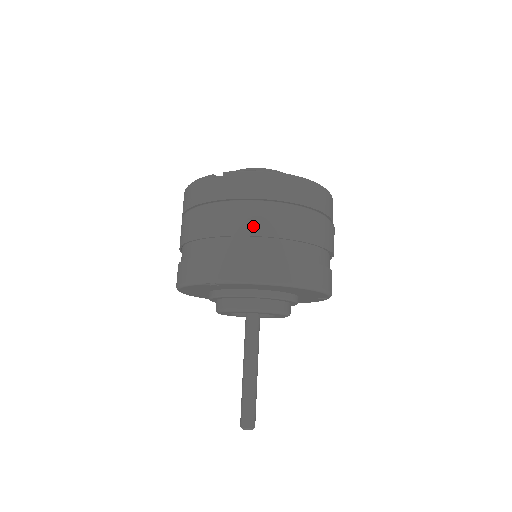
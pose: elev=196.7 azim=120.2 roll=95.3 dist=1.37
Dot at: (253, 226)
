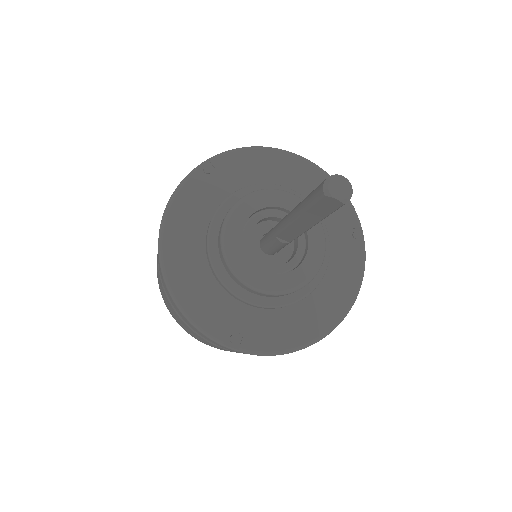
Dot at: occluded
